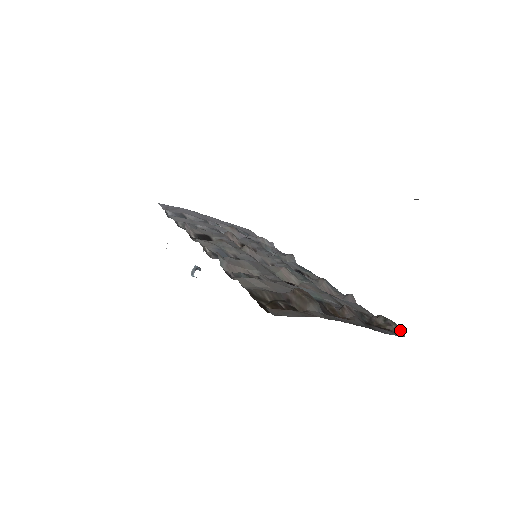
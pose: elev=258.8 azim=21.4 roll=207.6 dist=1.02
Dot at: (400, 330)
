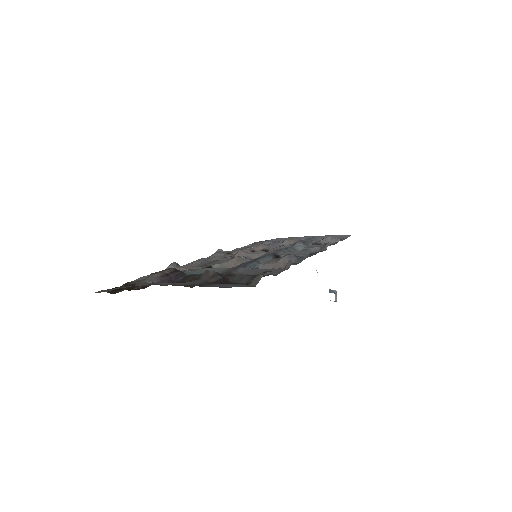
Dot at: (257, 280)
